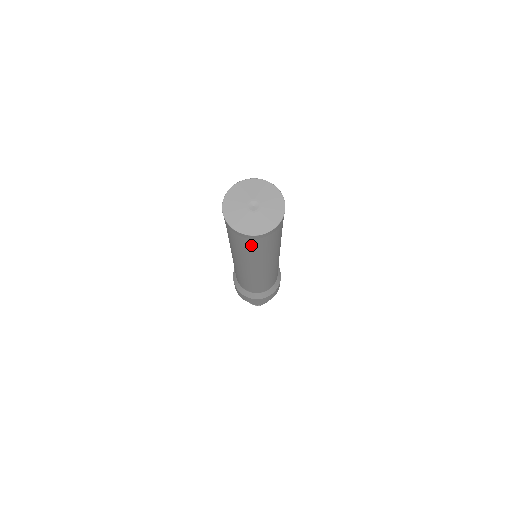
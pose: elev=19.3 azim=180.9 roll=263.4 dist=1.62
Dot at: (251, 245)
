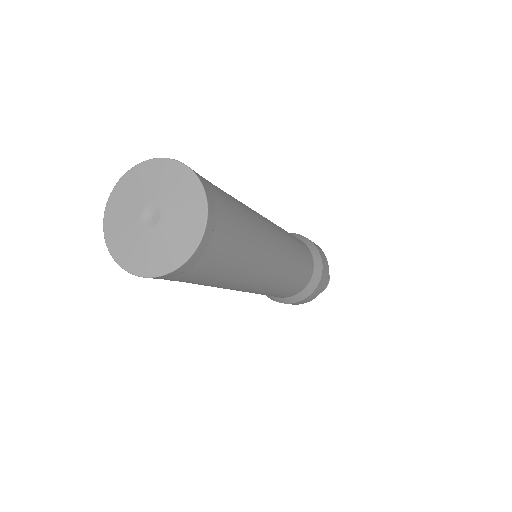
Dot at: (202, 274)
